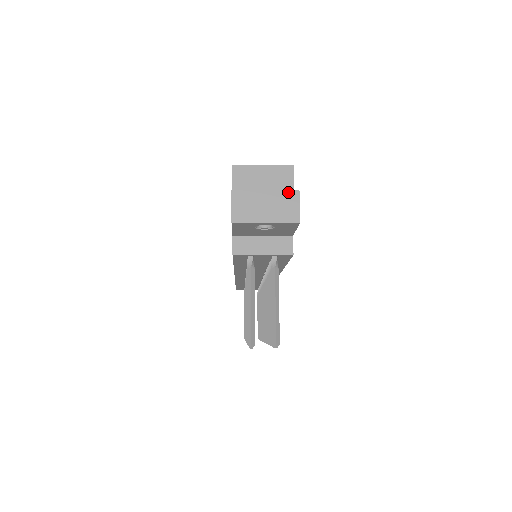
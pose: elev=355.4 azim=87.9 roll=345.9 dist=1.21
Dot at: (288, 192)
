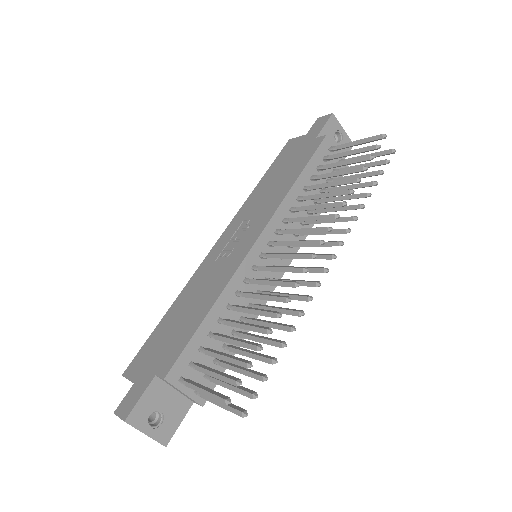
Dot at: occluded
